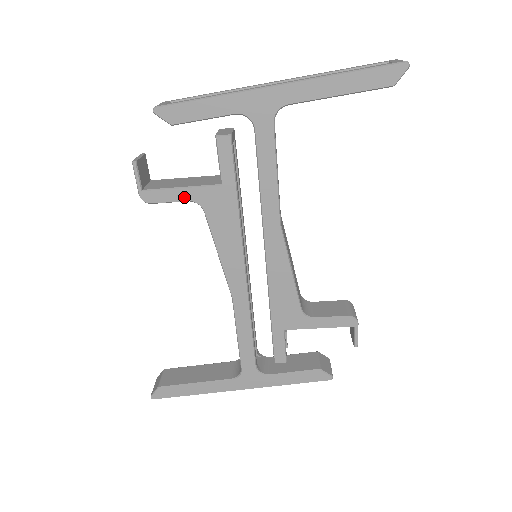
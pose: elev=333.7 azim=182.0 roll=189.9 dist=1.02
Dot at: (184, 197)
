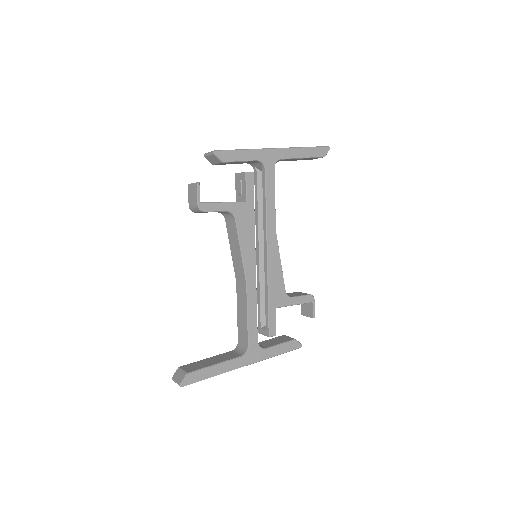
Dot at: (225, 208)
